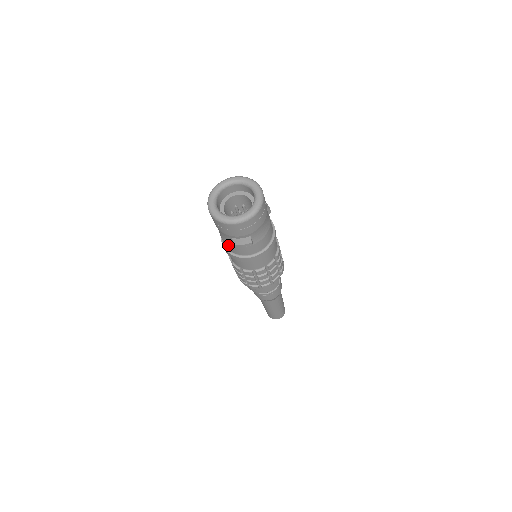
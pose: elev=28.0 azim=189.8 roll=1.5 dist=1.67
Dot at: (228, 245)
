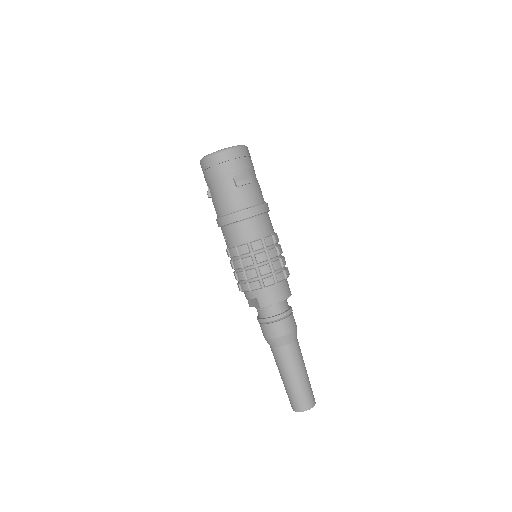
Dot at: (230, 199)
